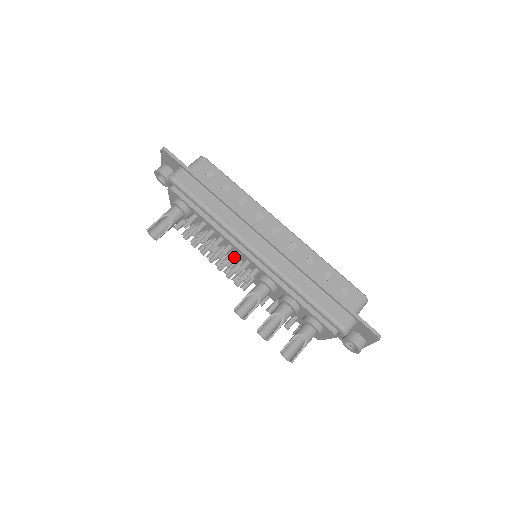
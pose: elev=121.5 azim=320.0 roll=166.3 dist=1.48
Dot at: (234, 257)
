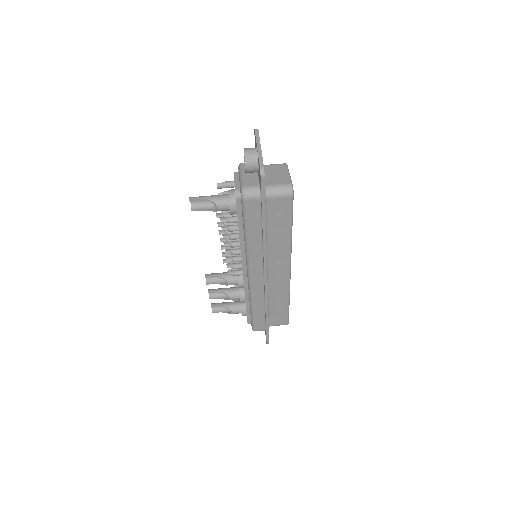
Dot at: (235, 261)
